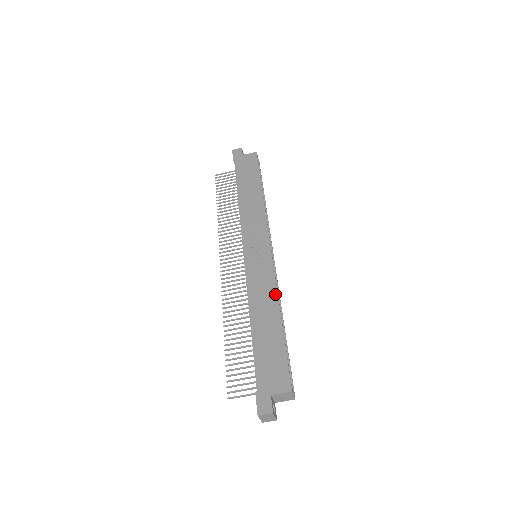
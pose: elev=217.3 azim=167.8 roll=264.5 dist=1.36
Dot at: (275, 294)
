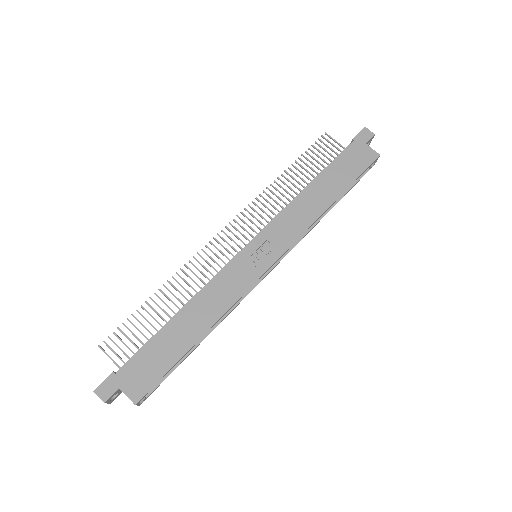
Dot at: (222, 312)
